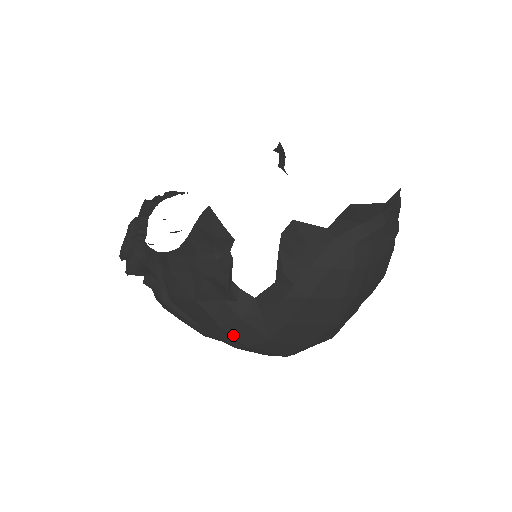
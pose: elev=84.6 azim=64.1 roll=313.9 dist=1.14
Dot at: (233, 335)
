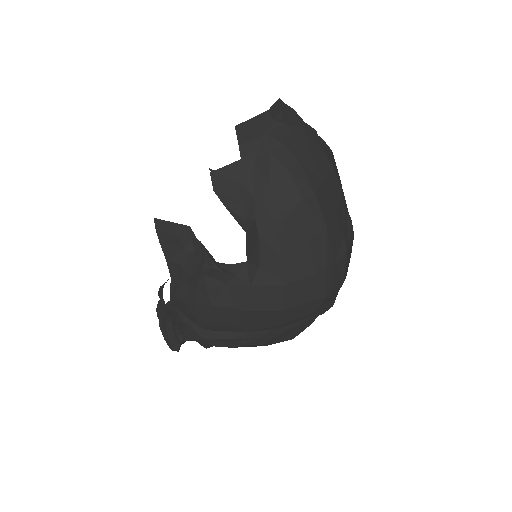
Dot at: (261, 309)
